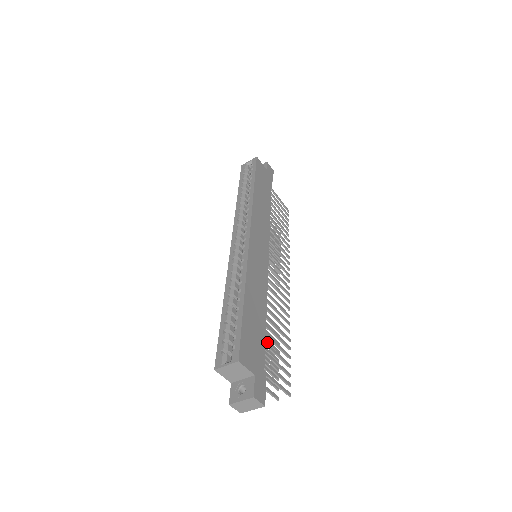
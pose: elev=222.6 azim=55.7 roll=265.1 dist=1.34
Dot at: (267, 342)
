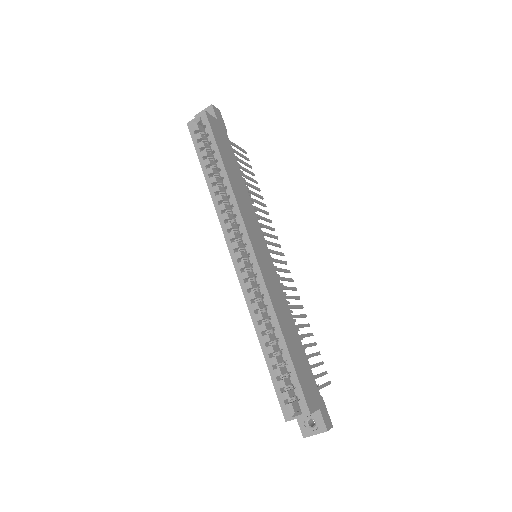
Dot at: occluded
